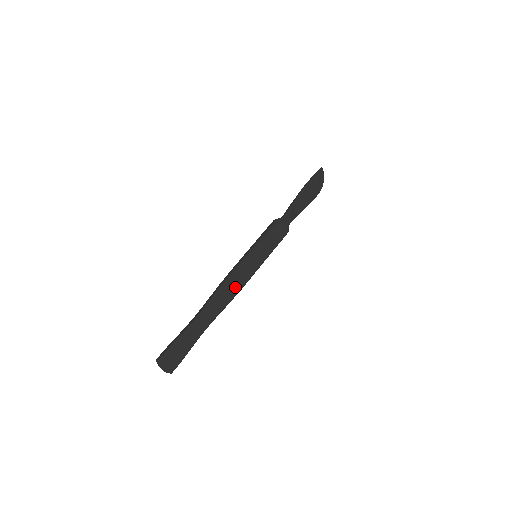
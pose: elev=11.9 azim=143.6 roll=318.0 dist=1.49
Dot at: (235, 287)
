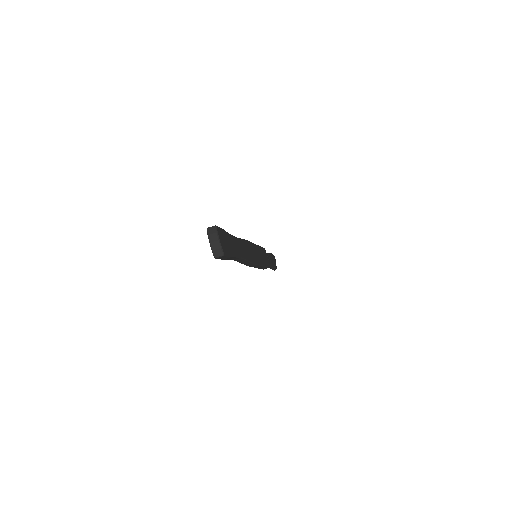
Dot at: (252, 255)
